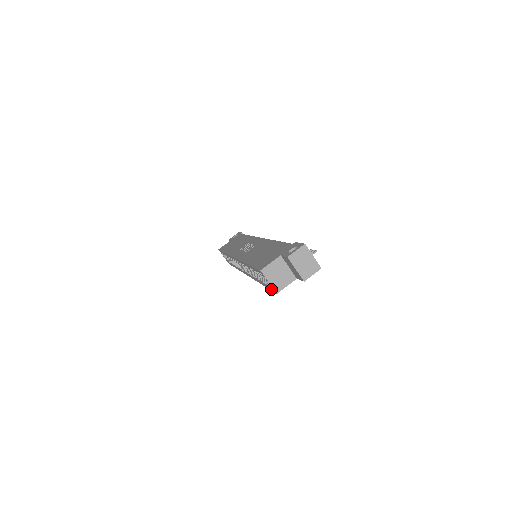
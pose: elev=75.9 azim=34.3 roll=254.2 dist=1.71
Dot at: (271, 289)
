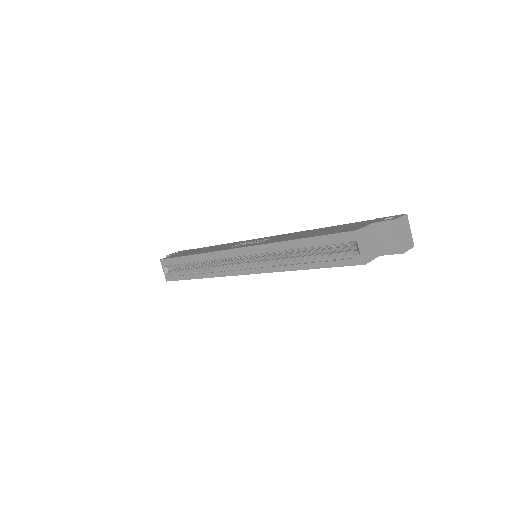
Dot at: (348, 263)
